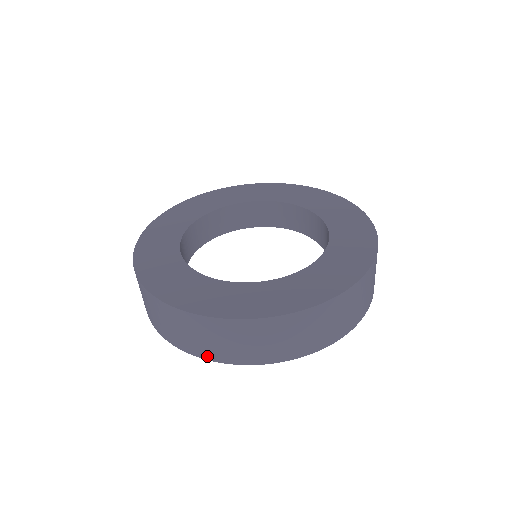
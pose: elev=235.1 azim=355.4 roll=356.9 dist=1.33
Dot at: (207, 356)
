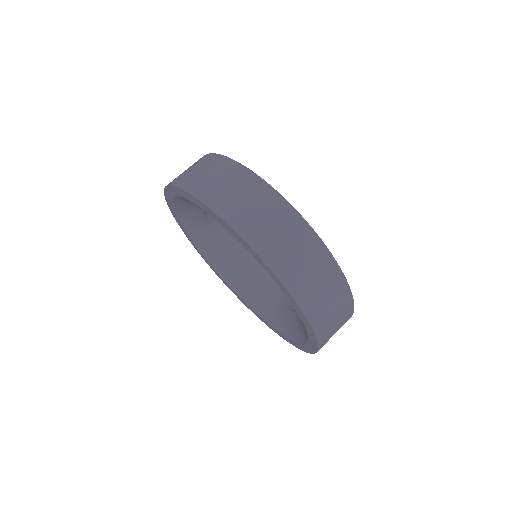
Dot at: (274, 264)
